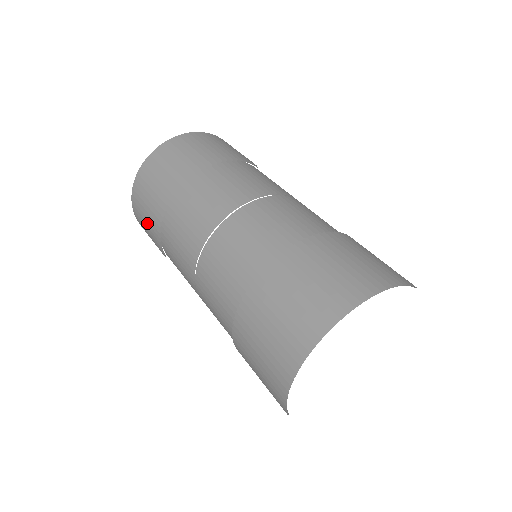
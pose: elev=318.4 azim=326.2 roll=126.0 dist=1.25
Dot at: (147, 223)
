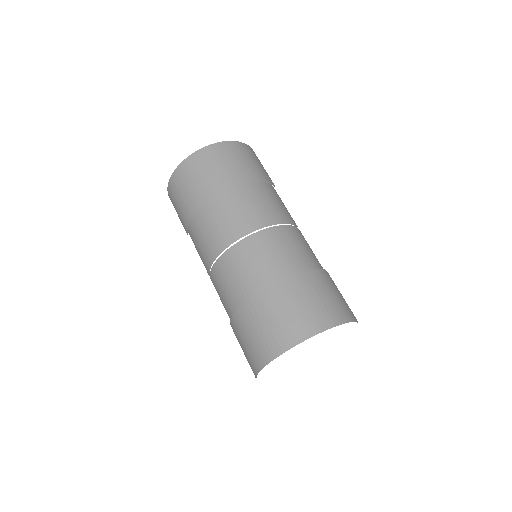
Dot at: (199, 182)
